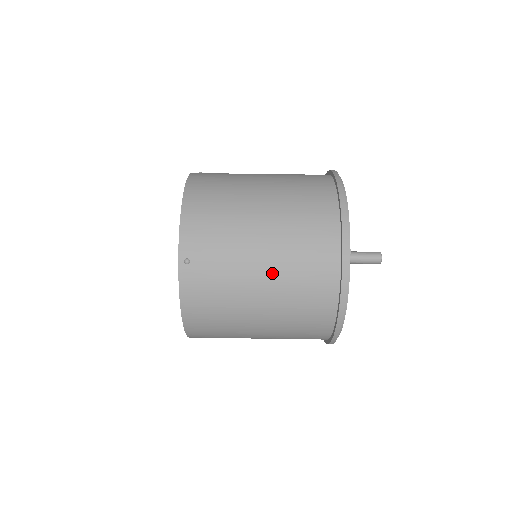
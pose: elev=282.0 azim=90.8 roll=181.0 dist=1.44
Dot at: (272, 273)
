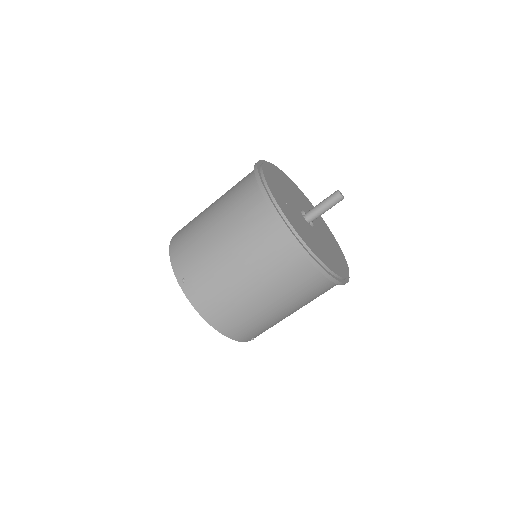
Dot at: (236, 251)
